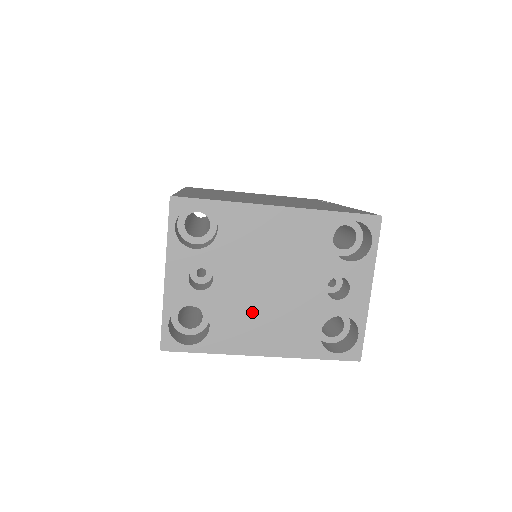
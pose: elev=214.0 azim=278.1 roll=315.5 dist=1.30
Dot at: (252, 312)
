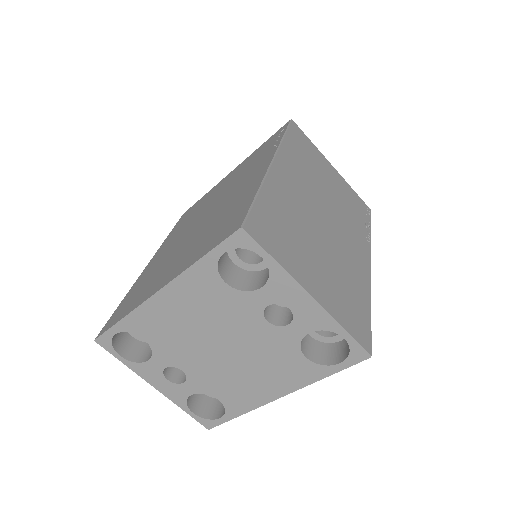
Dot at: (234, 375)
